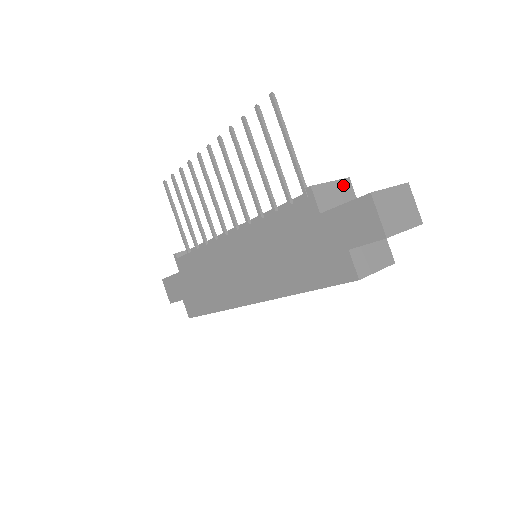
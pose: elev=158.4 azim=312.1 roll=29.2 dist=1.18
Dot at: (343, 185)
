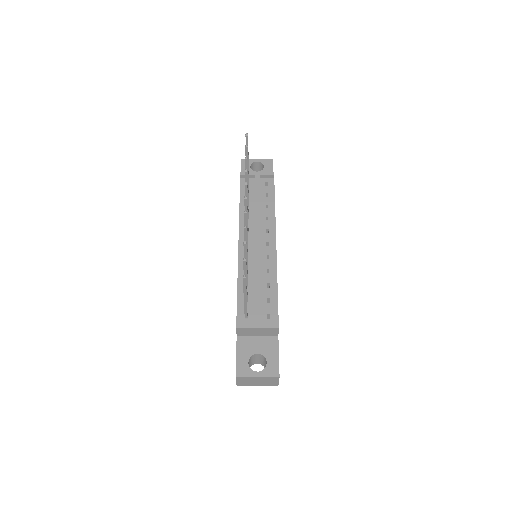
Dot at: (269, 329)
